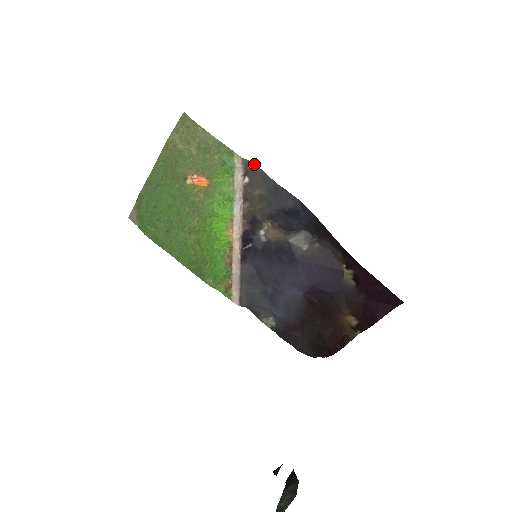
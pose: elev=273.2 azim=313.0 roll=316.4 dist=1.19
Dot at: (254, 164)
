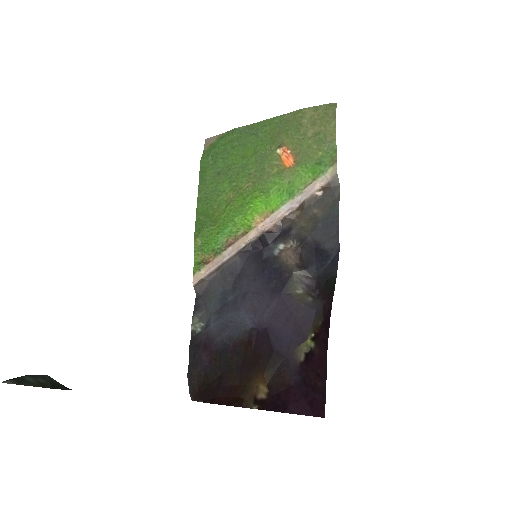
Dot at: (339, 188)
